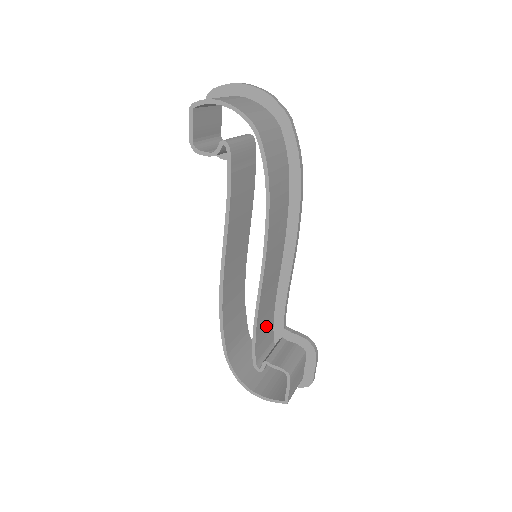
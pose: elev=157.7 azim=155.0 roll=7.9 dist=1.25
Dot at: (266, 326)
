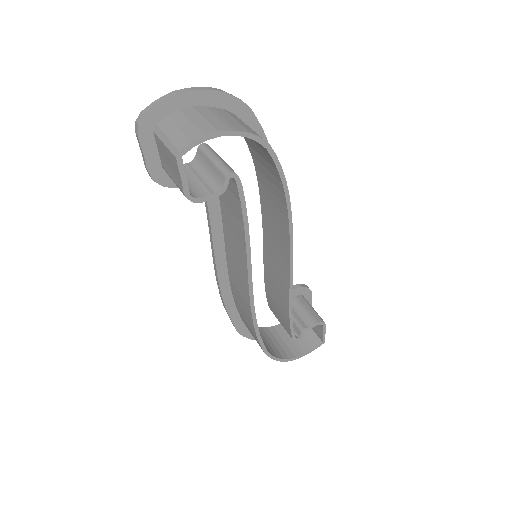
Dot at: occluded
